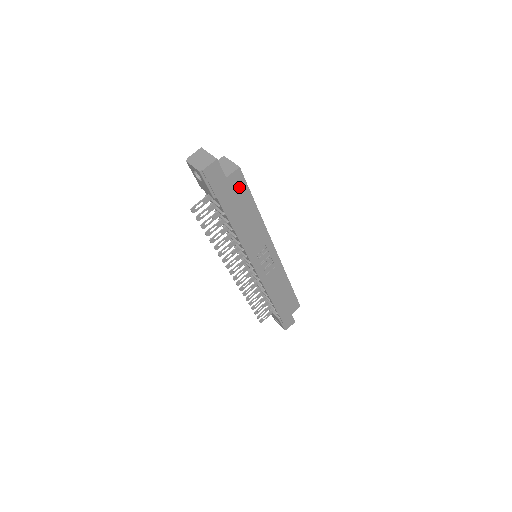
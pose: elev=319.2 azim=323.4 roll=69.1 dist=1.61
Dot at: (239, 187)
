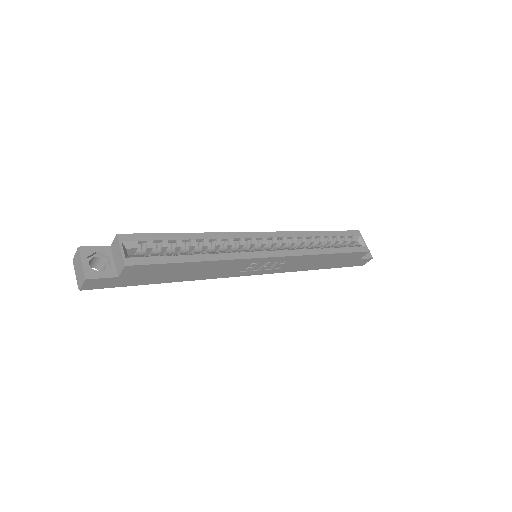
Dot at: (147, 270)
